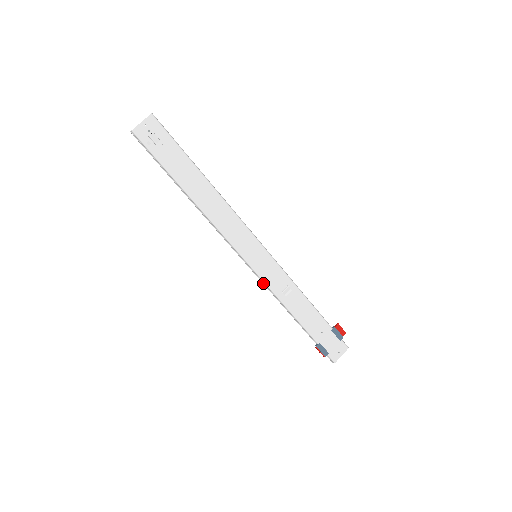
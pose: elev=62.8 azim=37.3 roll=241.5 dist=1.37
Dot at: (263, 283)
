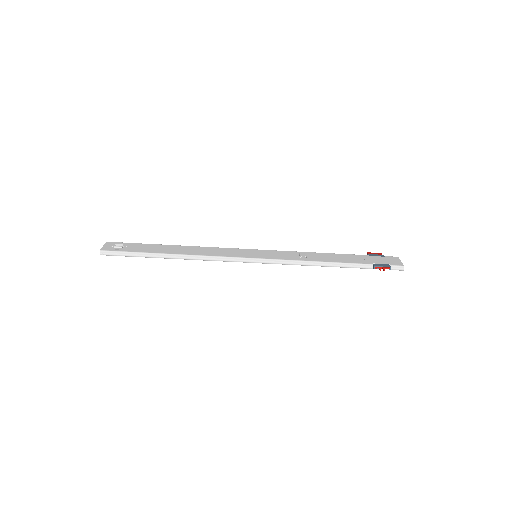
Dot at: (281, 263)
